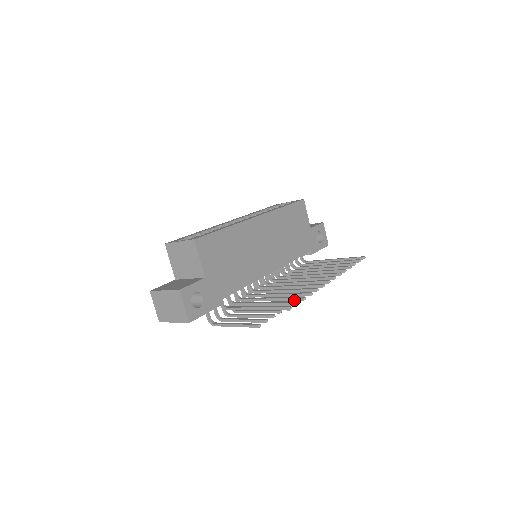
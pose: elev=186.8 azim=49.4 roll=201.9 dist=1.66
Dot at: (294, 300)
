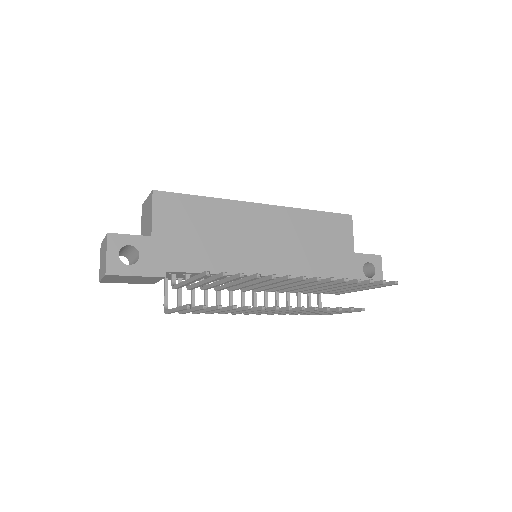
Dot at: (234, 278)
